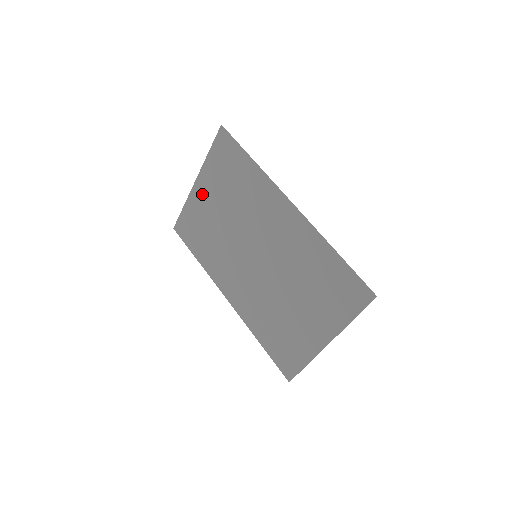
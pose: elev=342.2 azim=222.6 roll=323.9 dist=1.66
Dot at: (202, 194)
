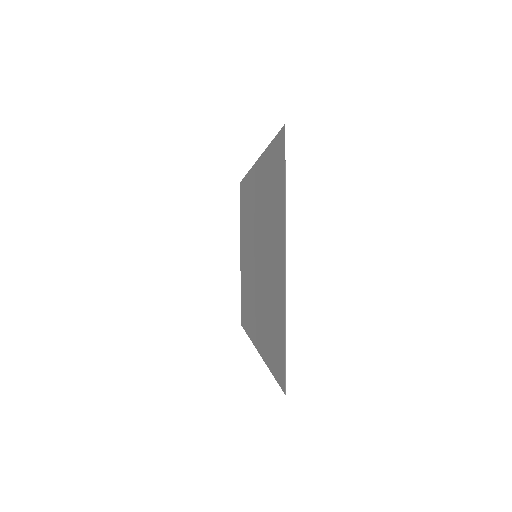
Dot at: (242, 257)
